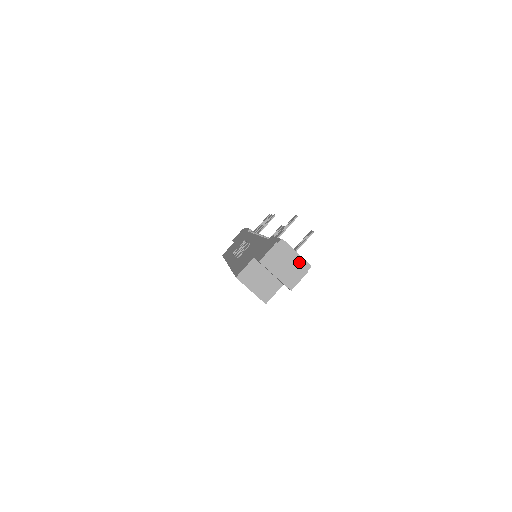
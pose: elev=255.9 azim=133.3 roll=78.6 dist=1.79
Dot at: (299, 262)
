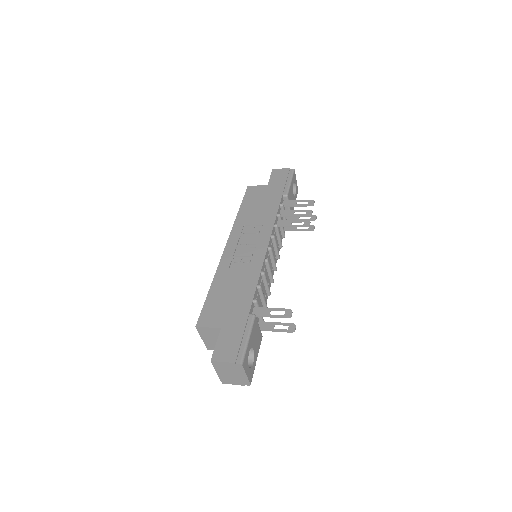
Dot at: (243, 379)
